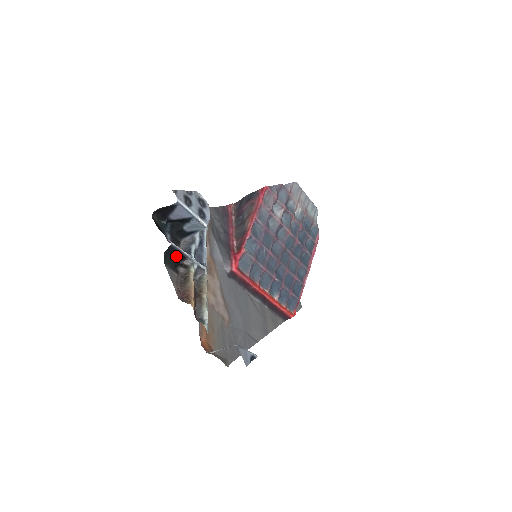
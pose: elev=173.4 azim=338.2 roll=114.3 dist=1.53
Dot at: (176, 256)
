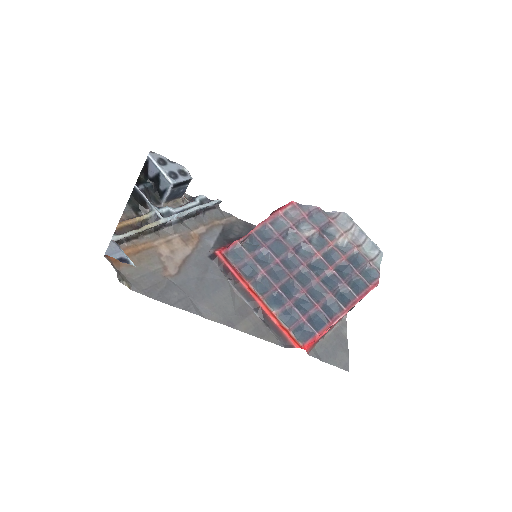
Dot at: (139, 200)
